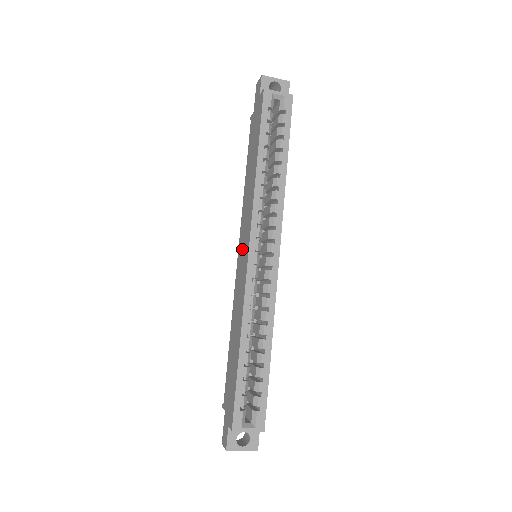
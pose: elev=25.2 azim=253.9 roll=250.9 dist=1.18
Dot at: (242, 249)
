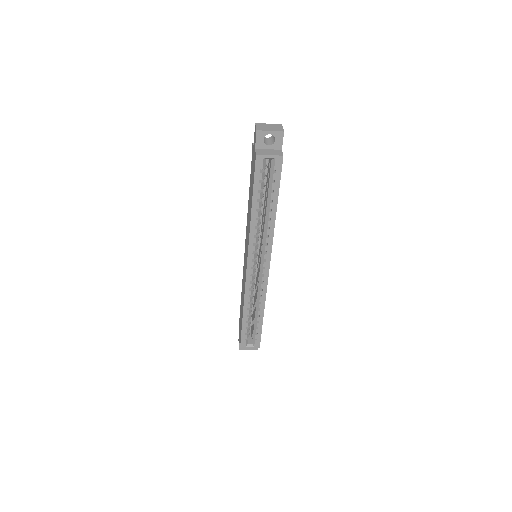
Dot at: (245, 252)
